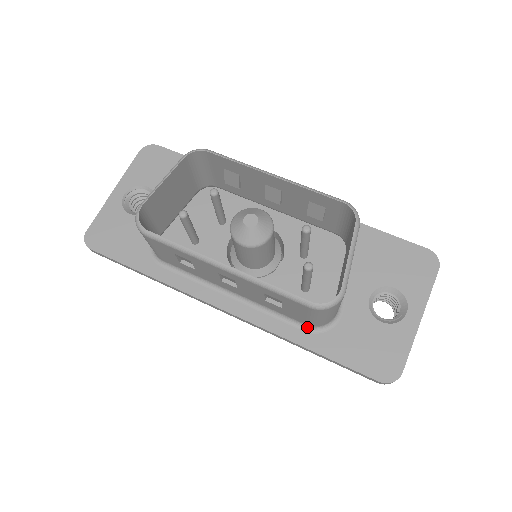
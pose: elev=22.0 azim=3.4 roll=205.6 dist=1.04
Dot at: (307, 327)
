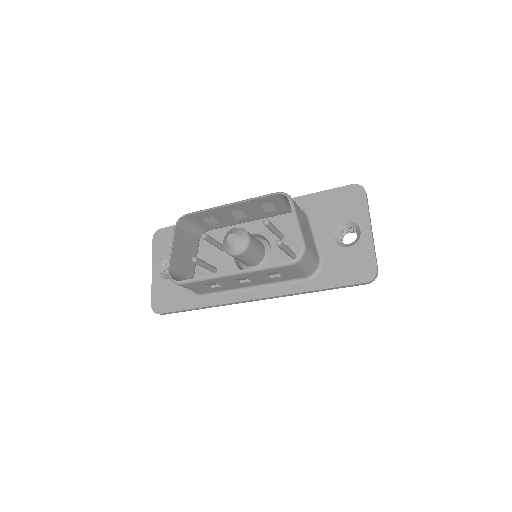
Dot at: (306, 278)
